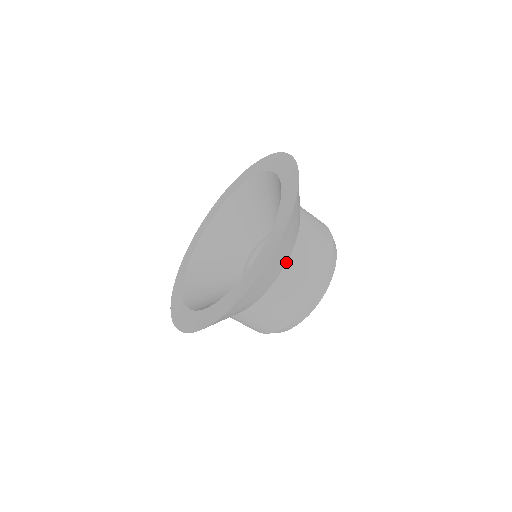
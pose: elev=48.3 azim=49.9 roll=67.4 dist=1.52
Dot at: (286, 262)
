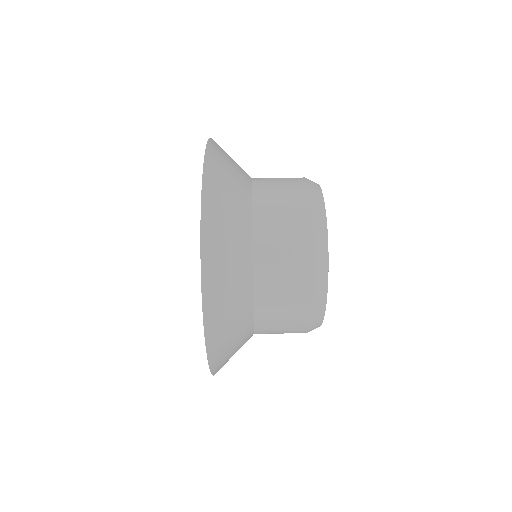
Dot at: (251, 250)
